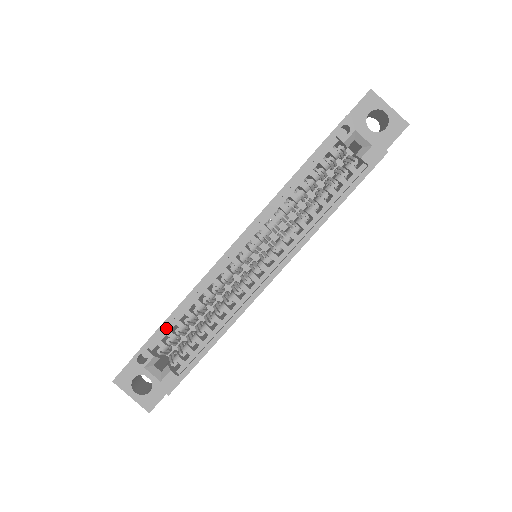
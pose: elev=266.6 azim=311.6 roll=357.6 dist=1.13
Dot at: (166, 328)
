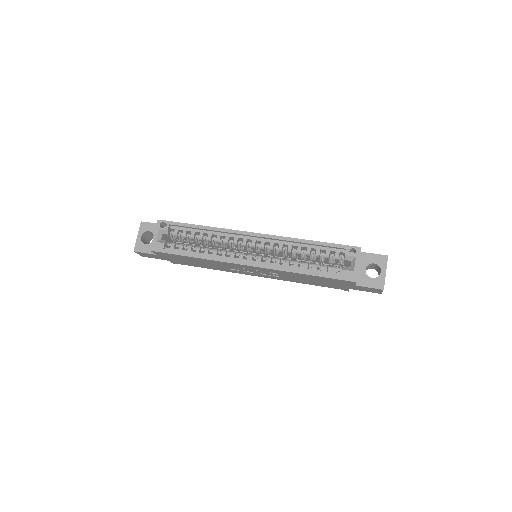
Dot at: (187, 228)
